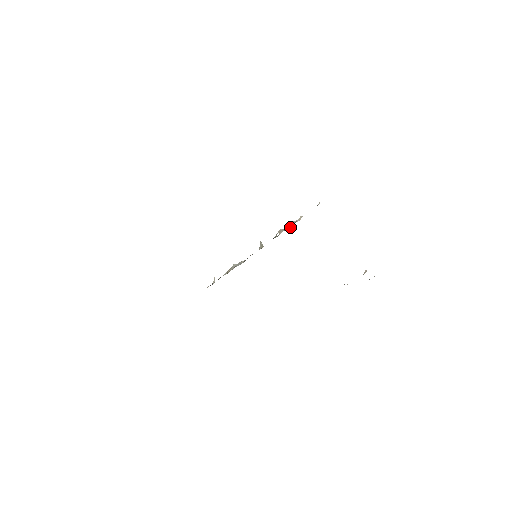
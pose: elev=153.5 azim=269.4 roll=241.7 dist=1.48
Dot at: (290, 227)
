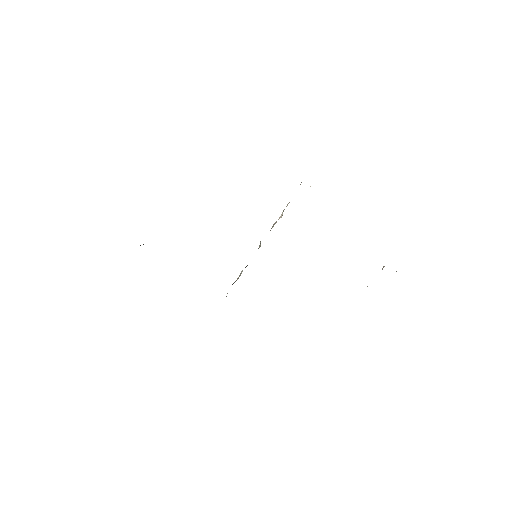
Dot at: (281, 217)
